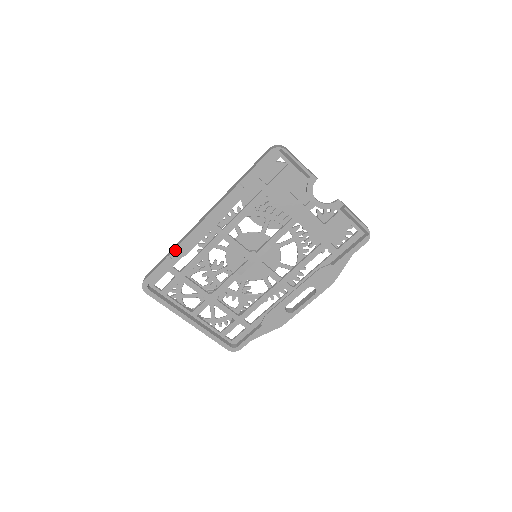
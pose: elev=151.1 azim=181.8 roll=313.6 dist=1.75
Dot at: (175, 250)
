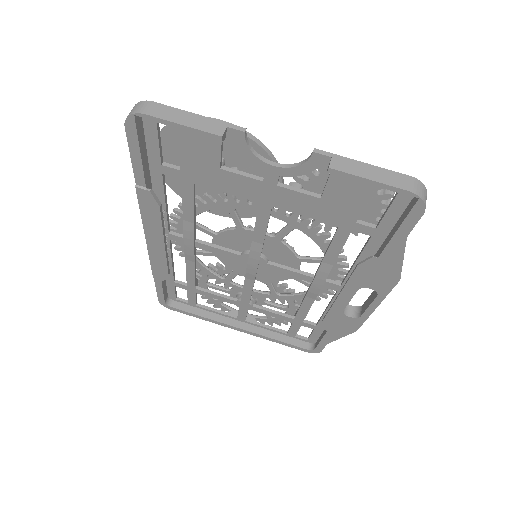
Dot at: (153, 272)
